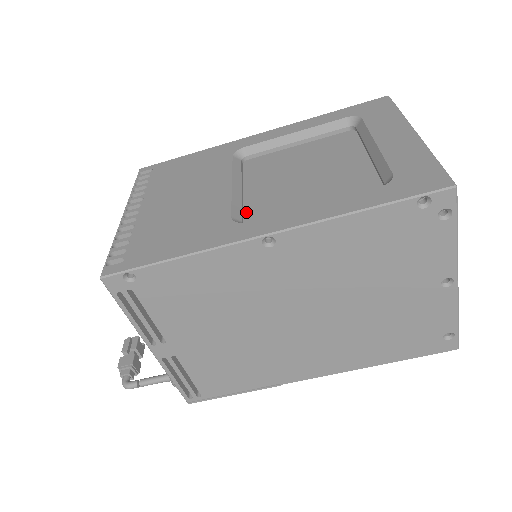
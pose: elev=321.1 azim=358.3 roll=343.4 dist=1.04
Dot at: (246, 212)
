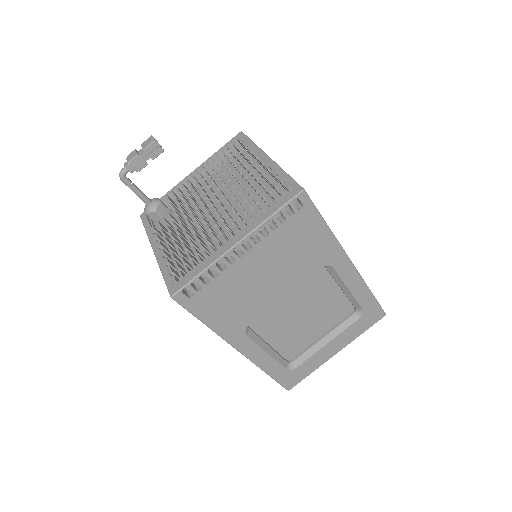
Dot at: occluded
